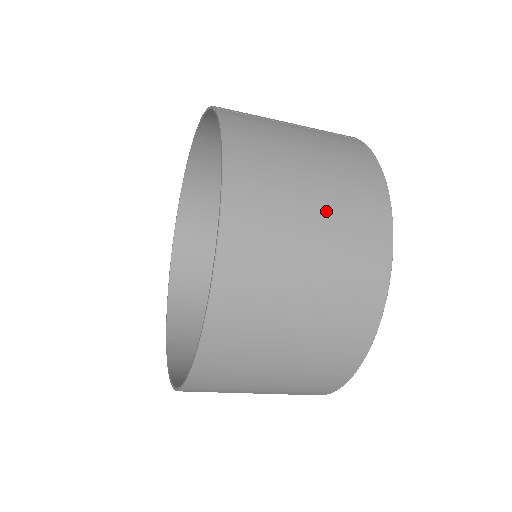
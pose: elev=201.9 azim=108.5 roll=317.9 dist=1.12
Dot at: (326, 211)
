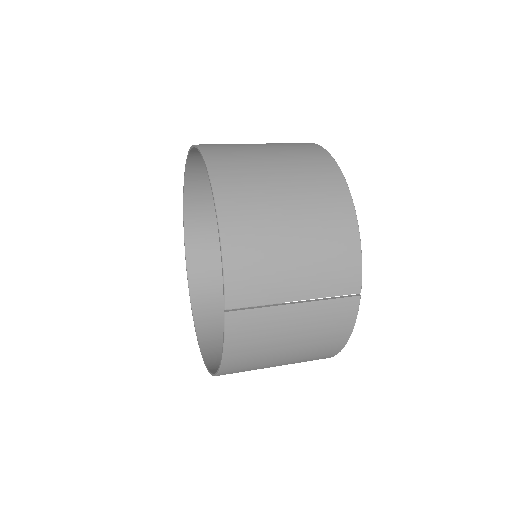
Dot at: occluded
